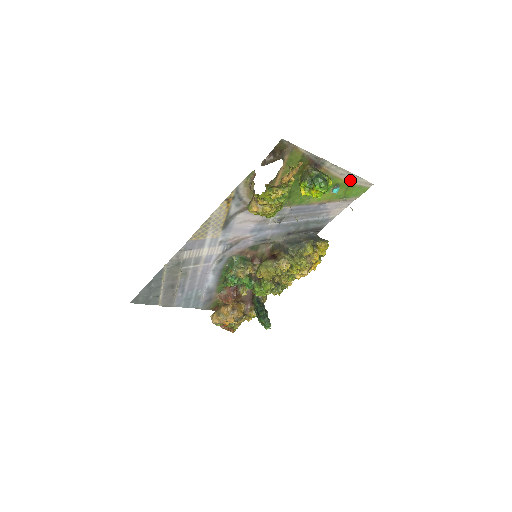
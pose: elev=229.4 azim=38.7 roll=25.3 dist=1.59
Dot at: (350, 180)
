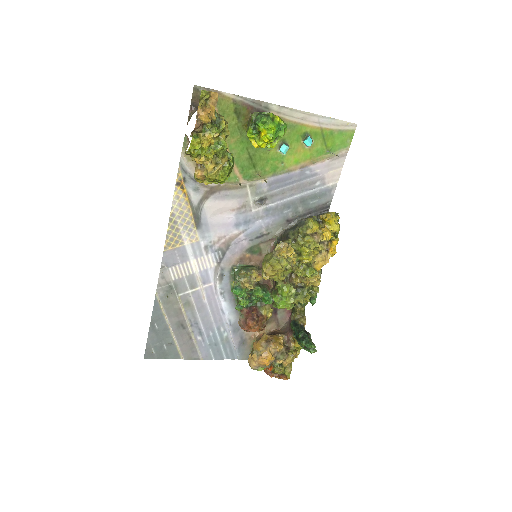
Dot at: (320, 125)
